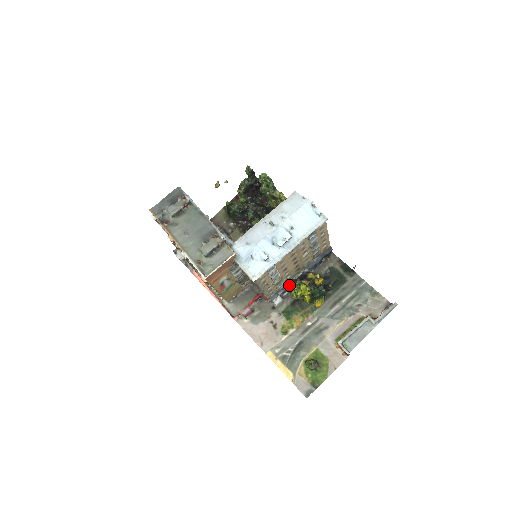
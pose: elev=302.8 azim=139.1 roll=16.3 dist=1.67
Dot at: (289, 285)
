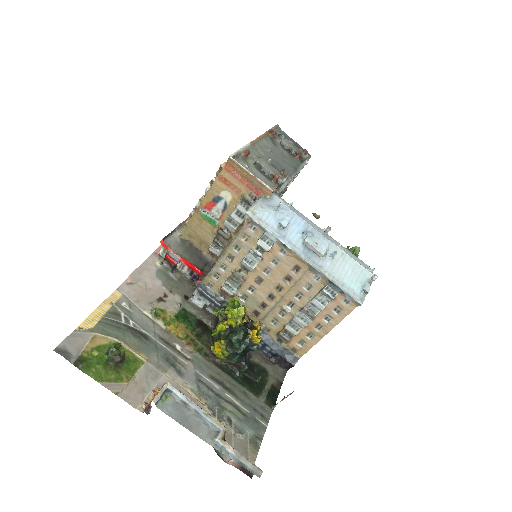
Dot at: occluded
